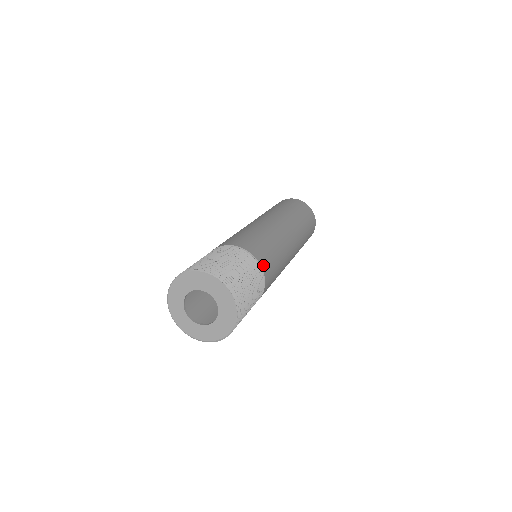
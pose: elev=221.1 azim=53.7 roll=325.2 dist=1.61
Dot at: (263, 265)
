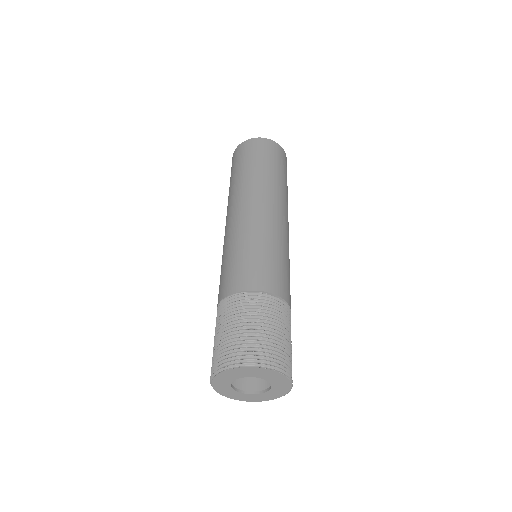
Dot at: (282, 294)
